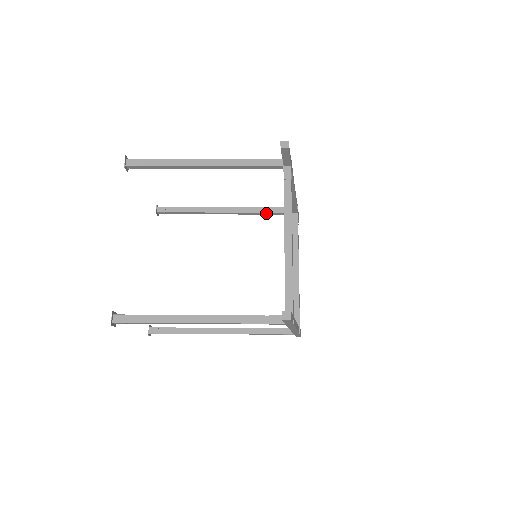
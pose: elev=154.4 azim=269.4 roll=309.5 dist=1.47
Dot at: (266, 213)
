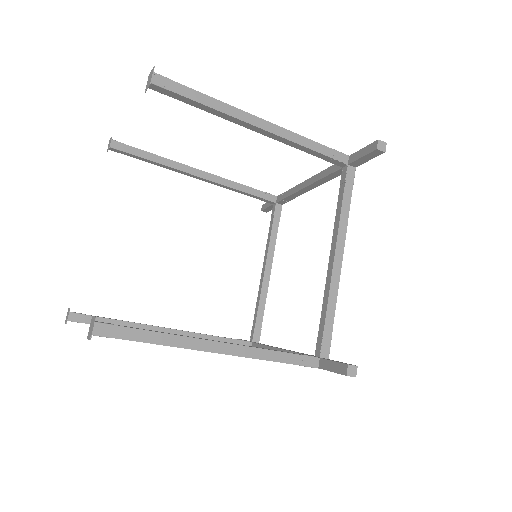
Dot at: (247, 194)
